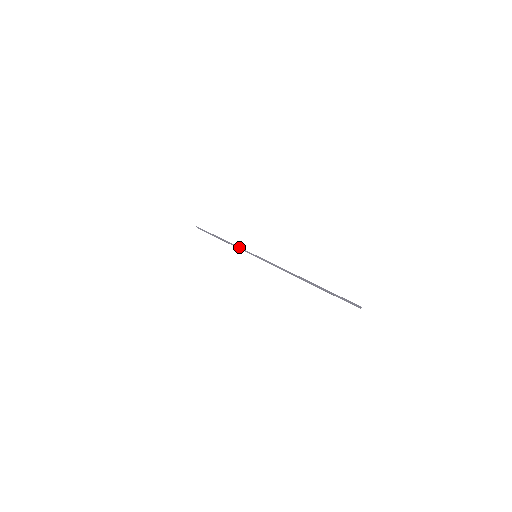
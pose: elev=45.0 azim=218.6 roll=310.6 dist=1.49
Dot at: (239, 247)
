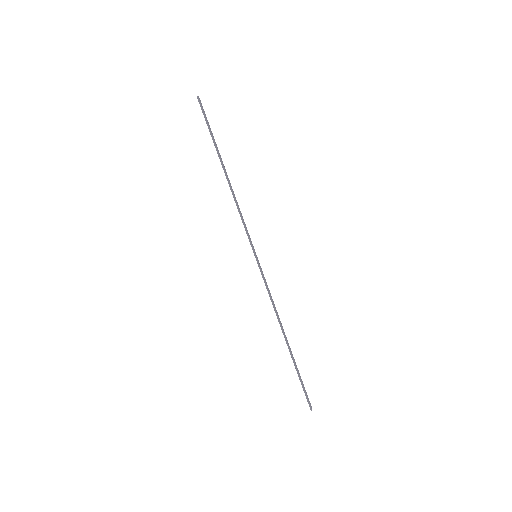
Dot at: (243, 221)
